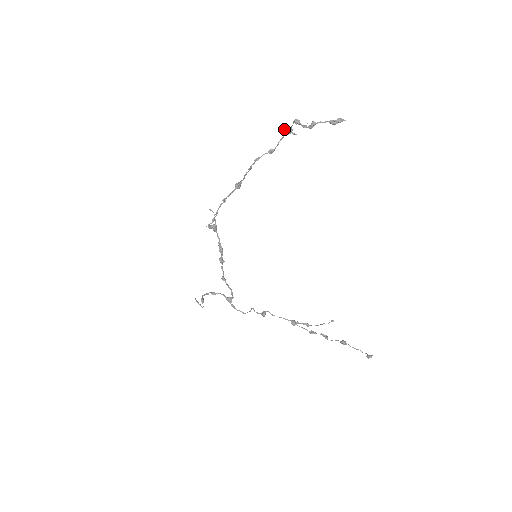
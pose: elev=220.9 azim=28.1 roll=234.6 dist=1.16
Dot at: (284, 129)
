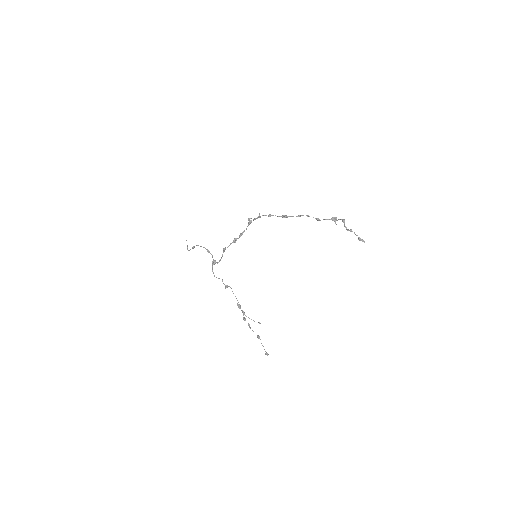
Dot at: (334, 217)
